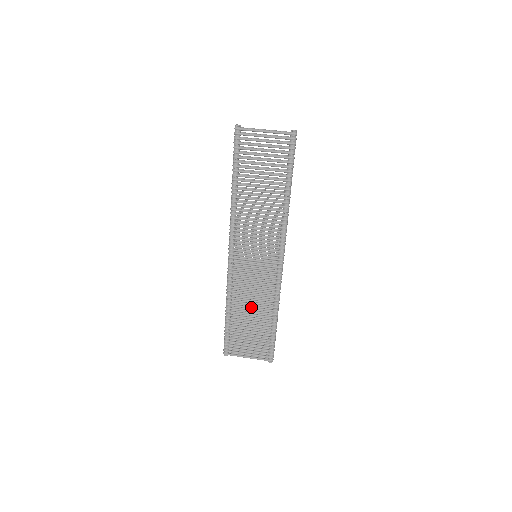
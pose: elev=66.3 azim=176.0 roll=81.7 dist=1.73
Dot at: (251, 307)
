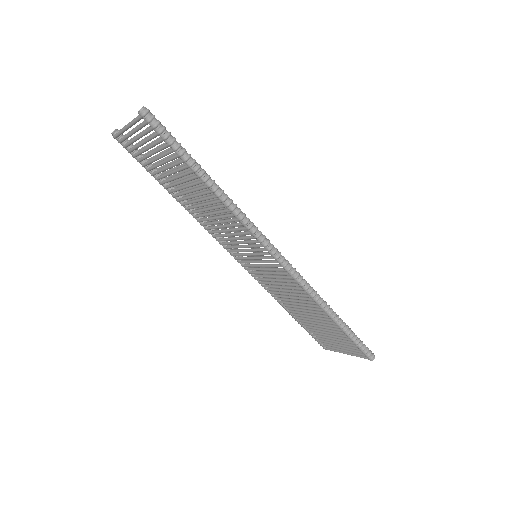
Dot at: (300, 307)
